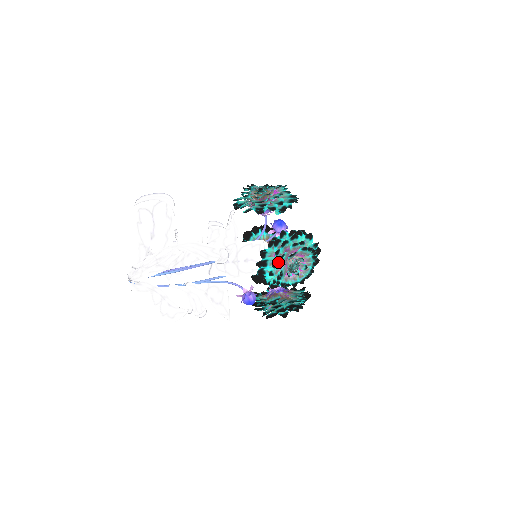
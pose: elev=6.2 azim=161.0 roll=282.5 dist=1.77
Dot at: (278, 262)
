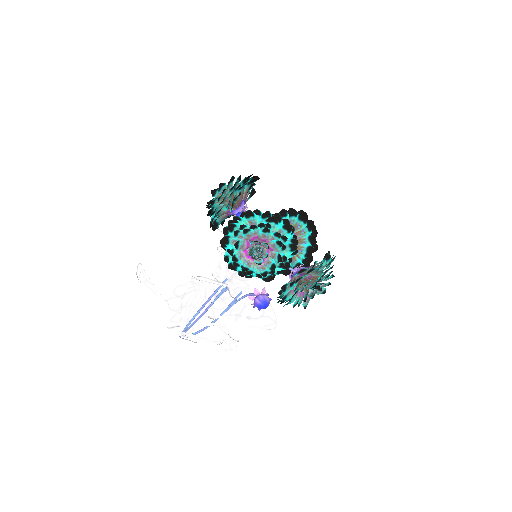
Dot at: (237, 259)
